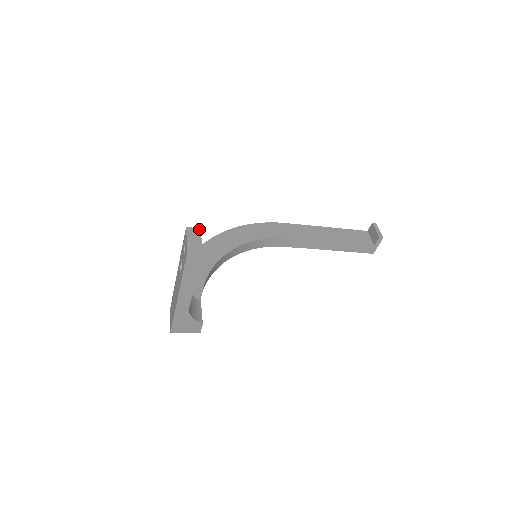
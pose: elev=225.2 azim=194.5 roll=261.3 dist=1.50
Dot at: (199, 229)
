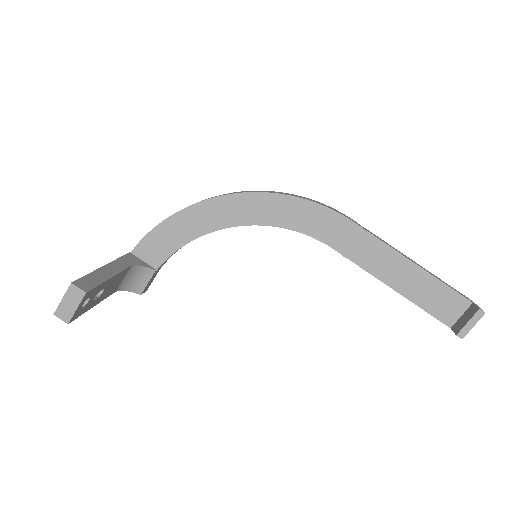
Dot at: (83, 293)
